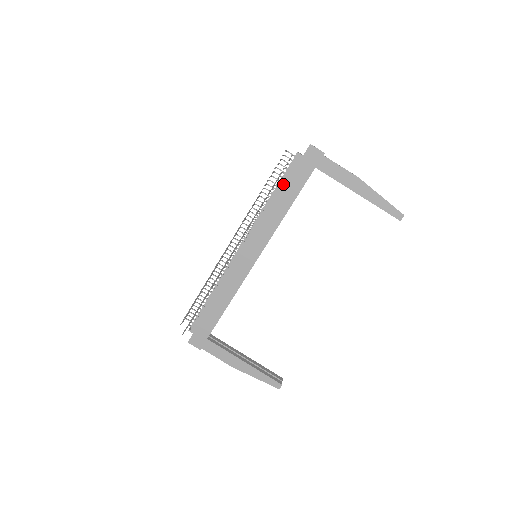
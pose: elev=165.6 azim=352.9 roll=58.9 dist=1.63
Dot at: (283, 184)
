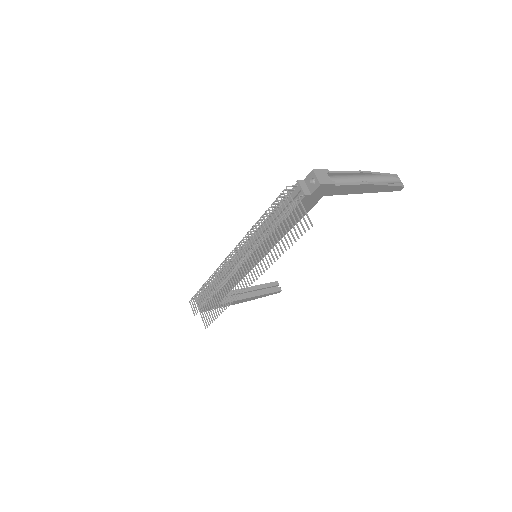
Dot at: (287, 218)
